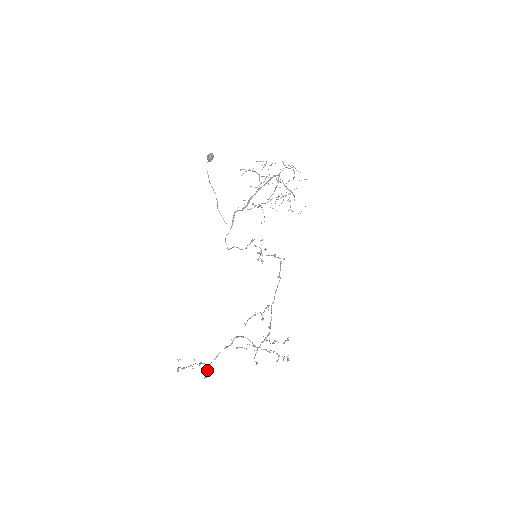
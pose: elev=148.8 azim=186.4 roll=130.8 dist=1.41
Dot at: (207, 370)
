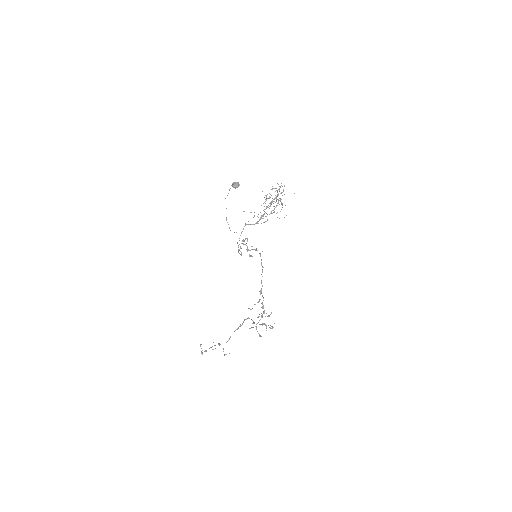
Dot at: (223, 348)
